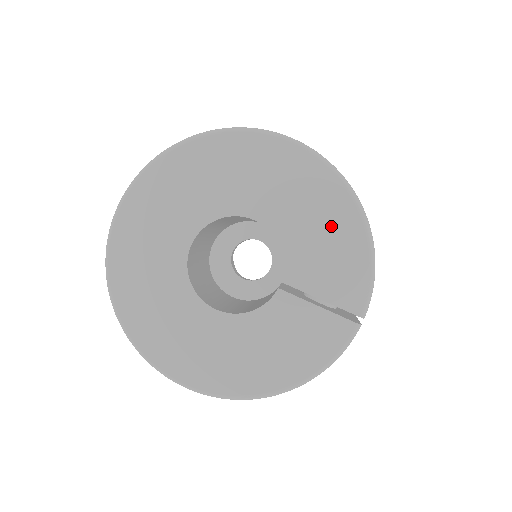
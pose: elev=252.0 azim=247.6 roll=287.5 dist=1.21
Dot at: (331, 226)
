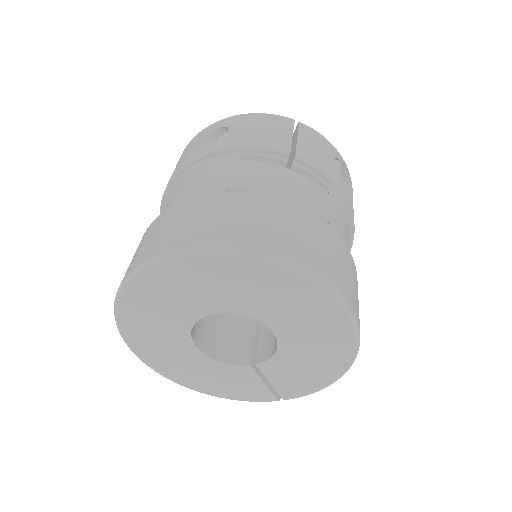
Dot at: (318, 367)
